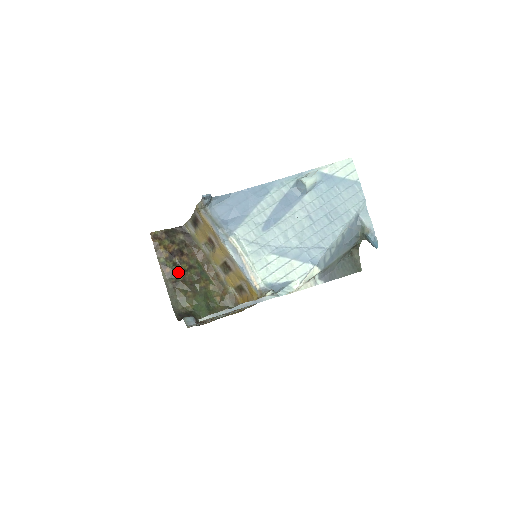
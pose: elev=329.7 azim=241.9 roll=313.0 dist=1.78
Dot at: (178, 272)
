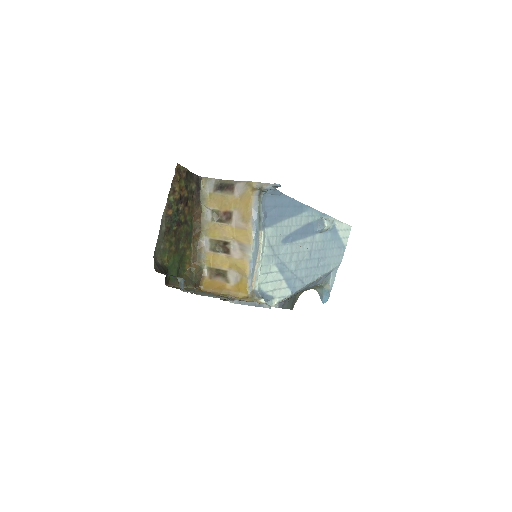
Dot at: (176, 220)
